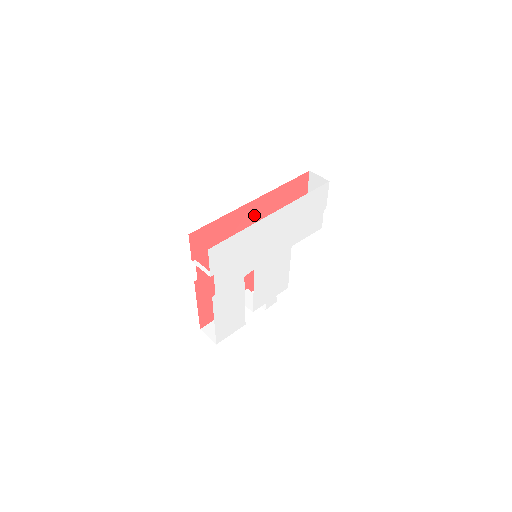
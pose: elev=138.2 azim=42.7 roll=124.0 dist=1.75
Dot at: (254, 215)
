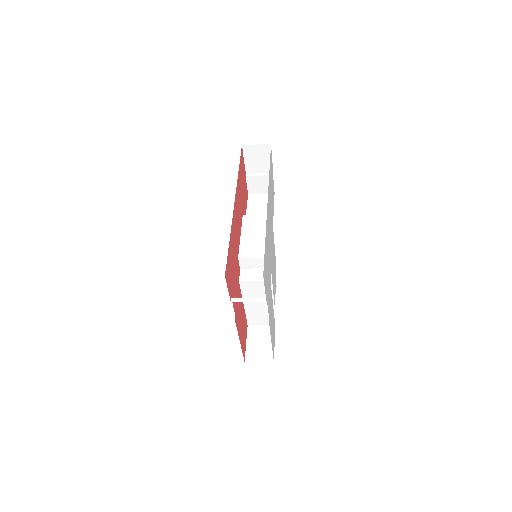
Dot at: (237, 218)
